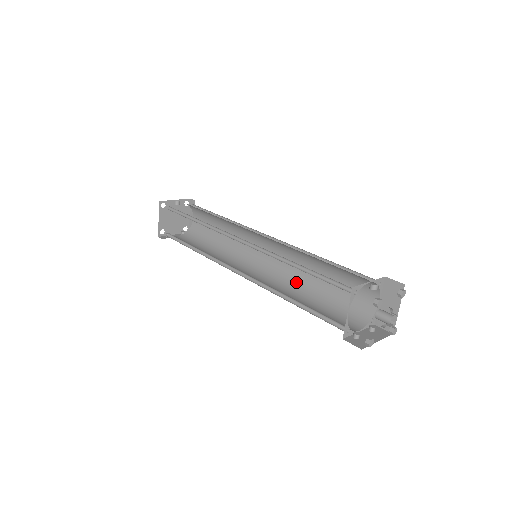
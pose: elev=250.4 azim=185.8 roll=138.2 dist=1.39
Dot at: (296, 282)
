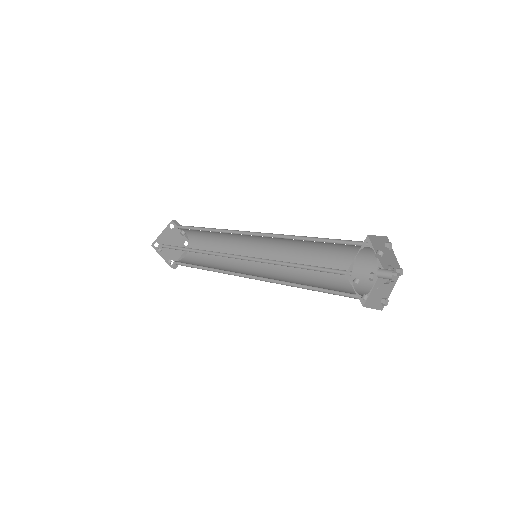
Dot at: (287, 281)
